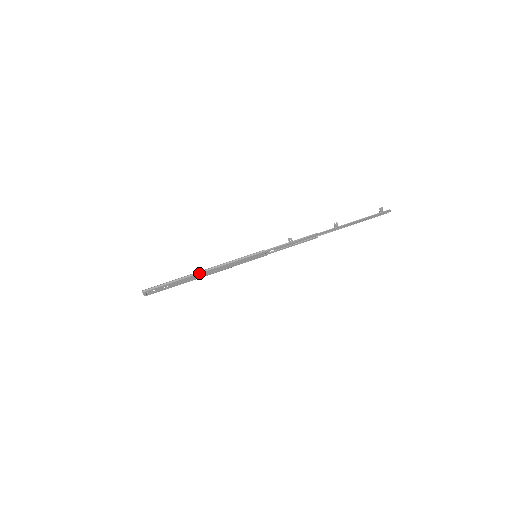
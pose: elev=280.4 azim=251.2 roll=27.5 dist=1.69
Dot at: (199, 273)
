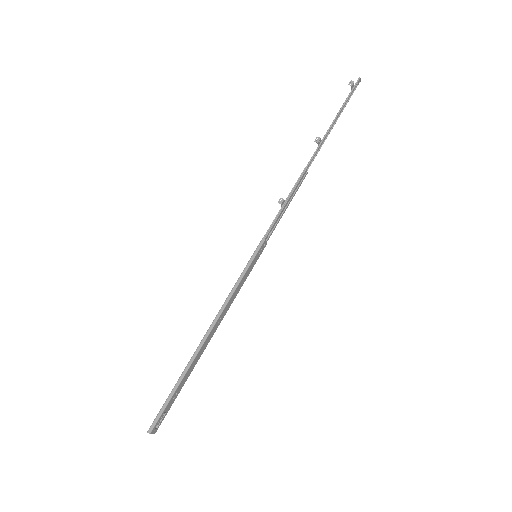
Dot at: (205, 340)
